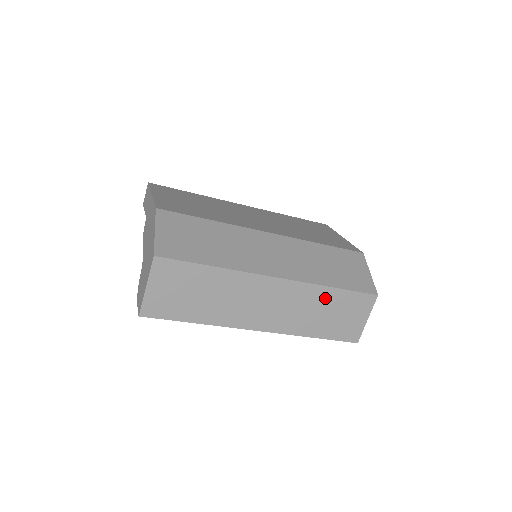
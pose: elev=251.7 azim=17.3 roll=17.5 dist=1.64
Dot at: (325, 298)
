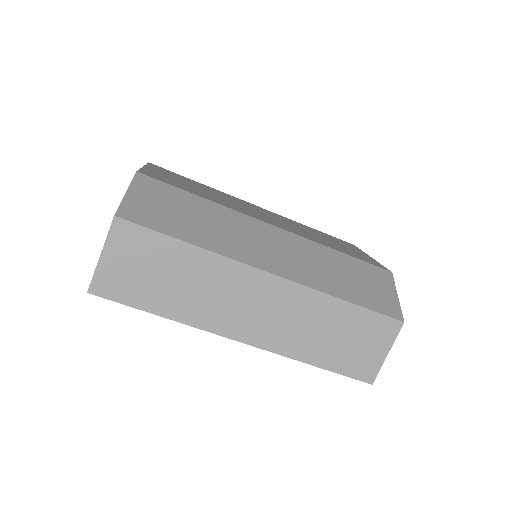
Dot at: (332, 313)
